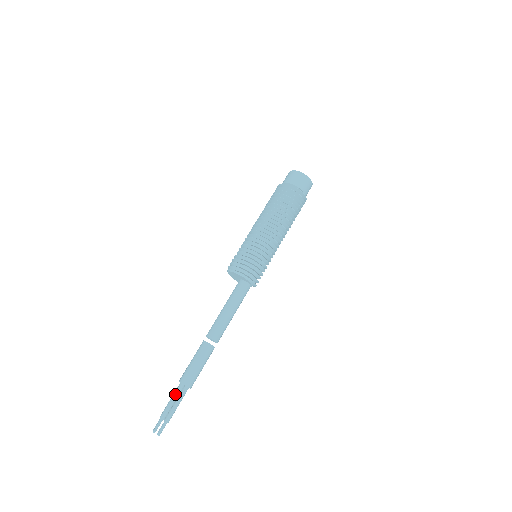
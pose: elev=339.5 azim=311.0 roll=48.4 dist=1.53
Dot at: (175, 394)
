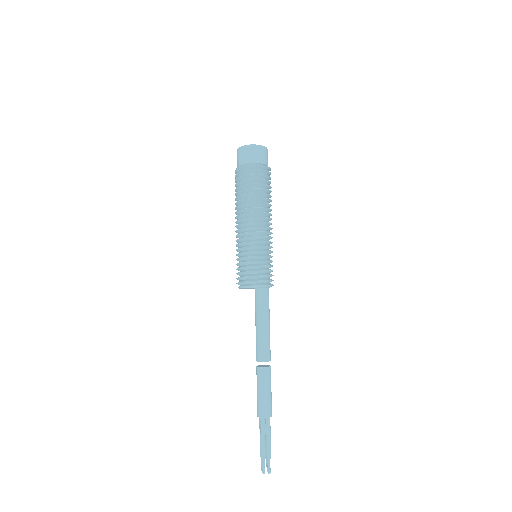
Dot at: (262, 430)
